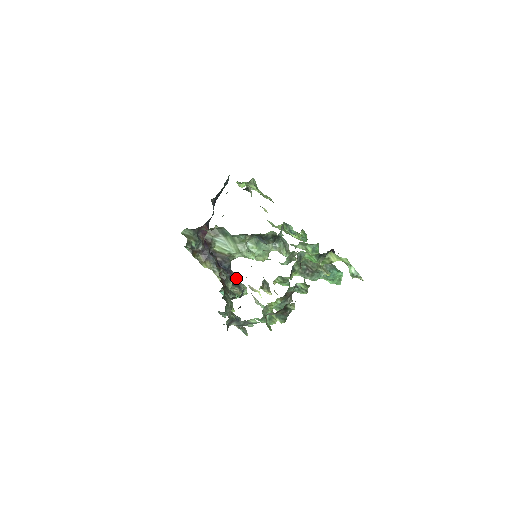
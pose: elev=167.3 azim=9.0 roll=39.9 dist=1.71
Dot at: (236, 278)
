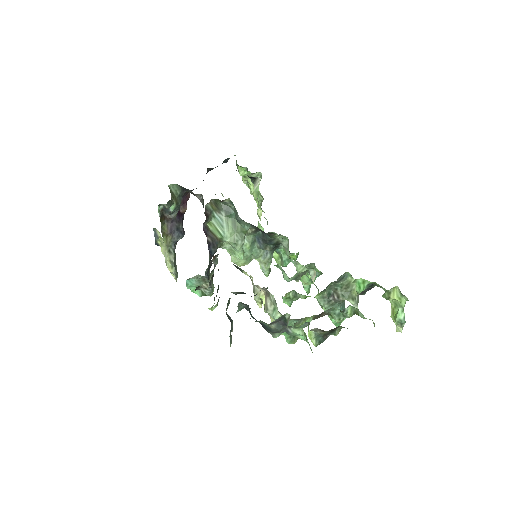
Dot at: (209, 271)
